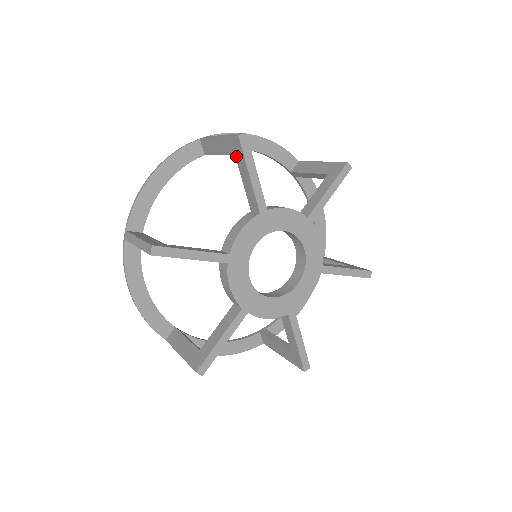
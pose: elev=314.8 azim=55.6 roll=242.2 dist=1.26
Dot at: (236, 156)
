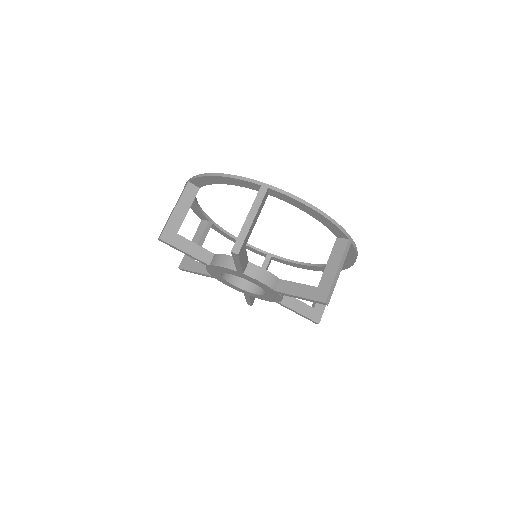
Dot at: occluded
